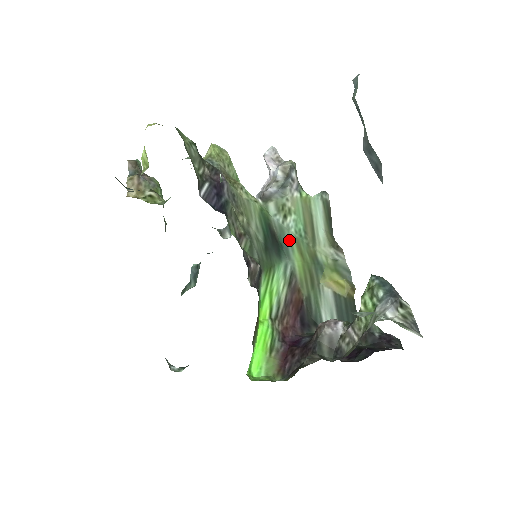
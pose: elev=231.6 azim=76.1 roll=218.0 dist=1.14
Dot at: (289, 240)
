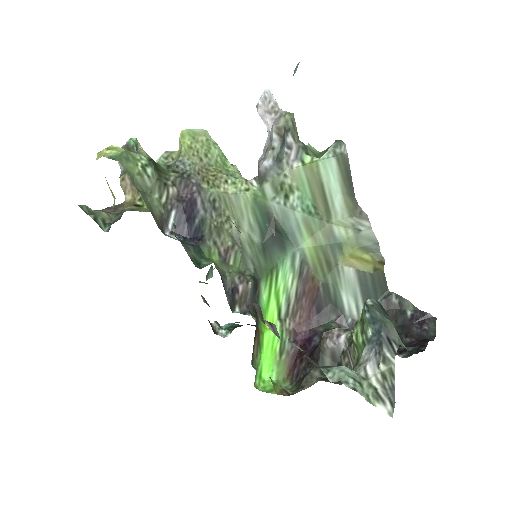
Dot at: (295, 223)
